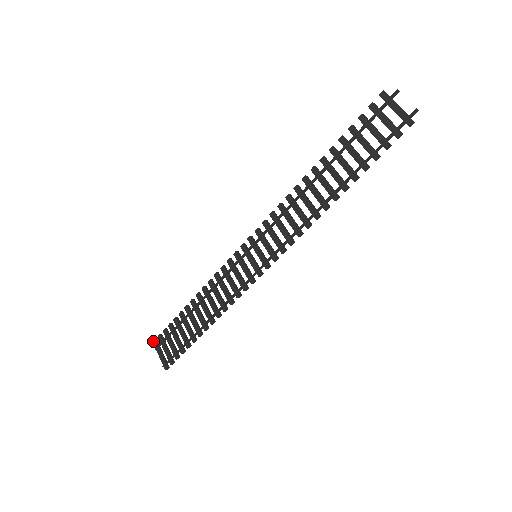
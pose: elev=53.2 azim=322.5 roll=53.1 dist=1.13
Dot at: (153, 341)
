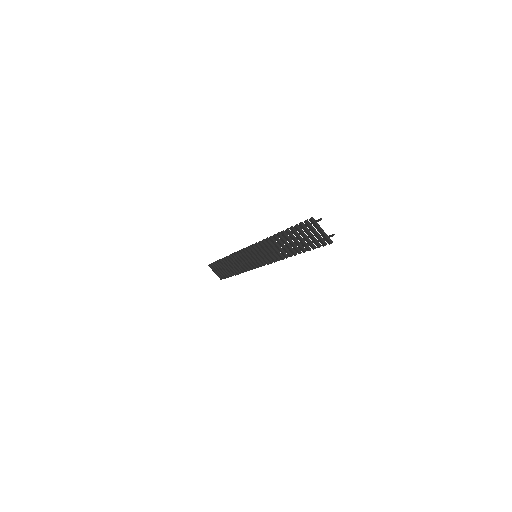
Dot at: (208, 265)
